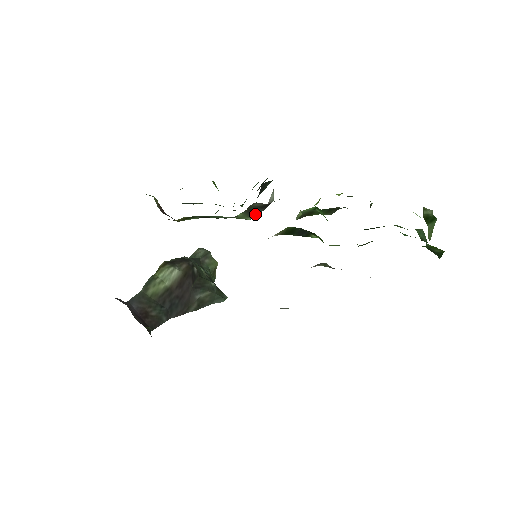
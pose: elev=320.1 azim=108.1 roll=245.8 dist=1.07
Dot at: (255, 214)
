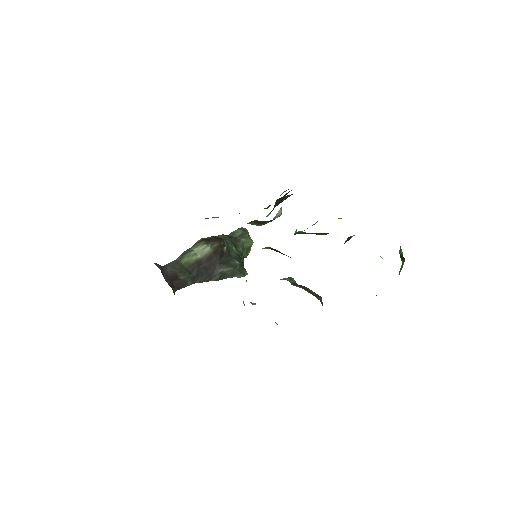
Dot at: (263, 223)
